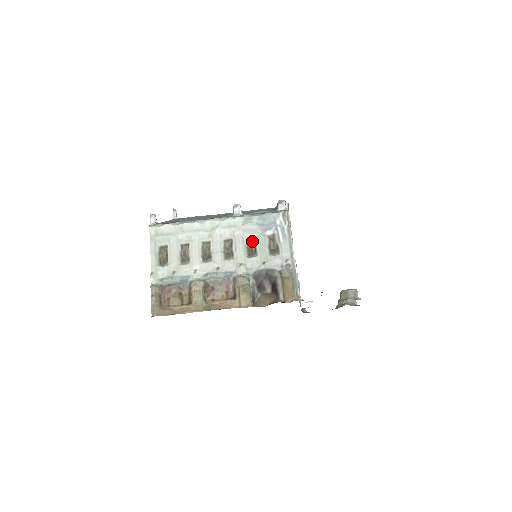
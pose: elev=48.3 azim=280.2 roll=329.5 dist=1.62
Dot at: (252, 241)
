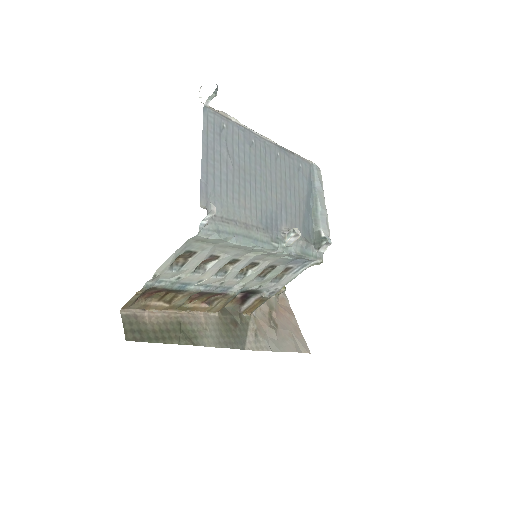
Dot at: (272, 268)
